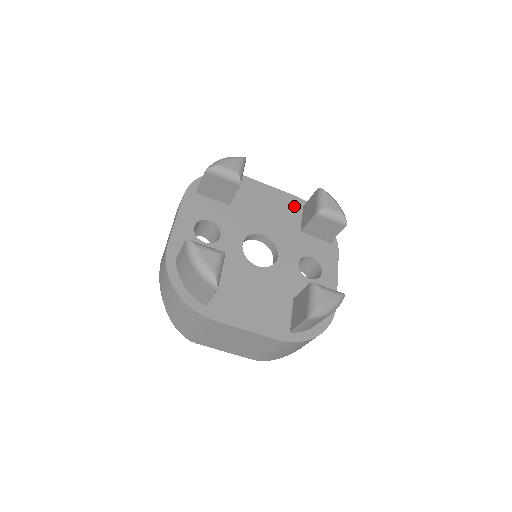
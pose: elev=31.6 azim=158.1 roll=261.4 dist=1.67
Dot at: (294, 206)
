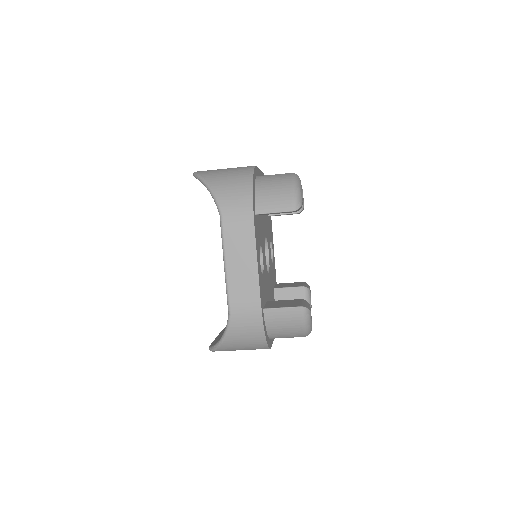
Dot at: occluded
